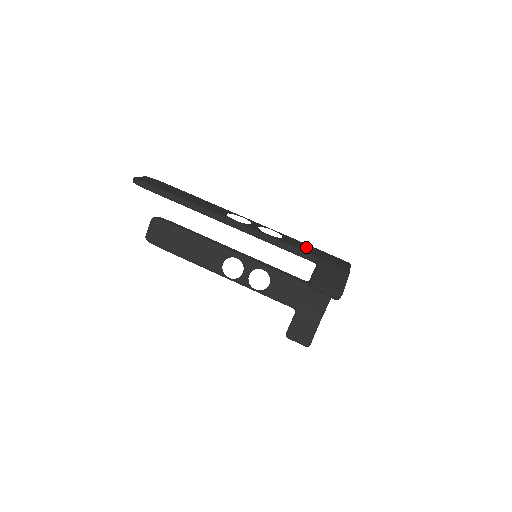
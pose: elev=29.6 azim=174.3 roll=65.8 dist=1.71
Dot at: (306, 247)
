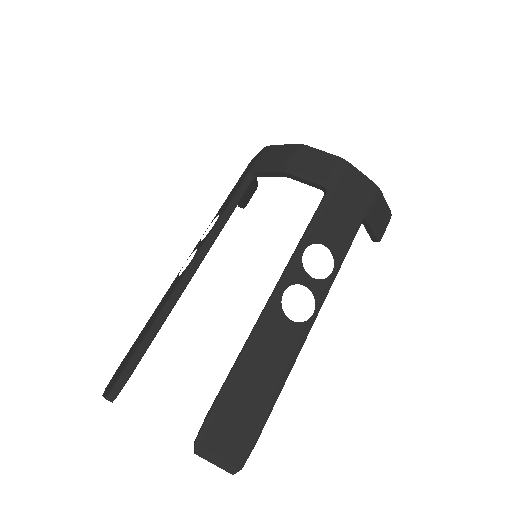
Dot at: (338, 218)
